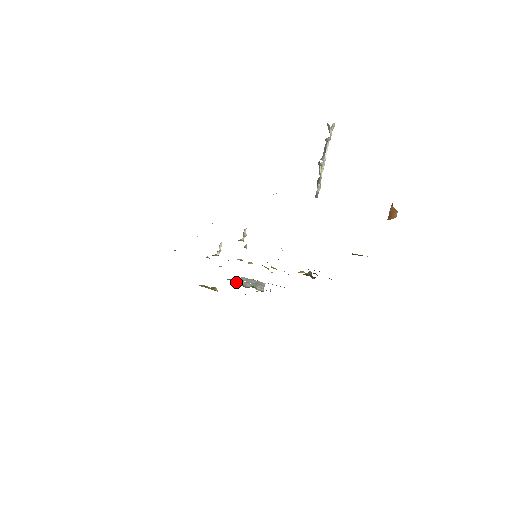
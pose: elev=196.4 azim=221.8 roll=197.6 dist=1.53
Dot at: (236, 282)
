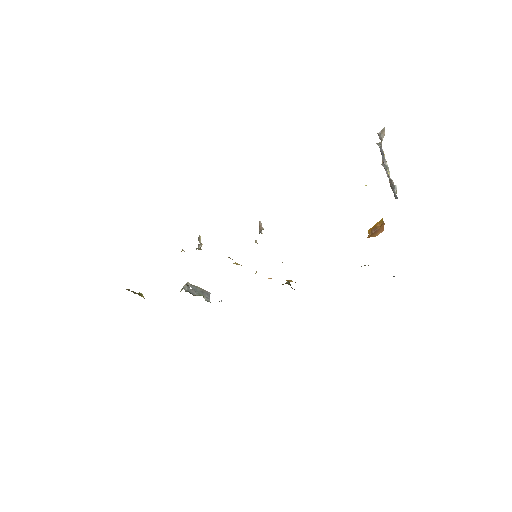
Dot at: (183, 288)
